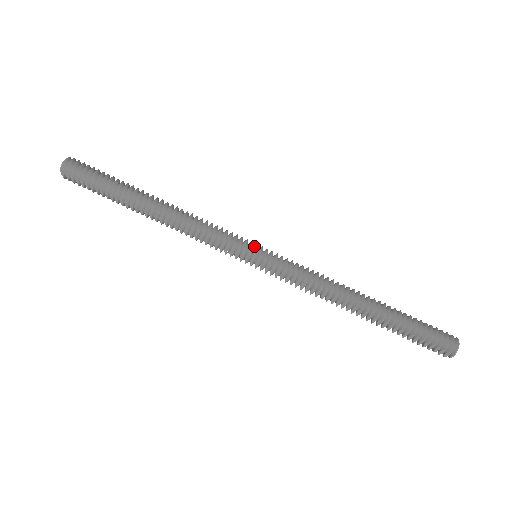
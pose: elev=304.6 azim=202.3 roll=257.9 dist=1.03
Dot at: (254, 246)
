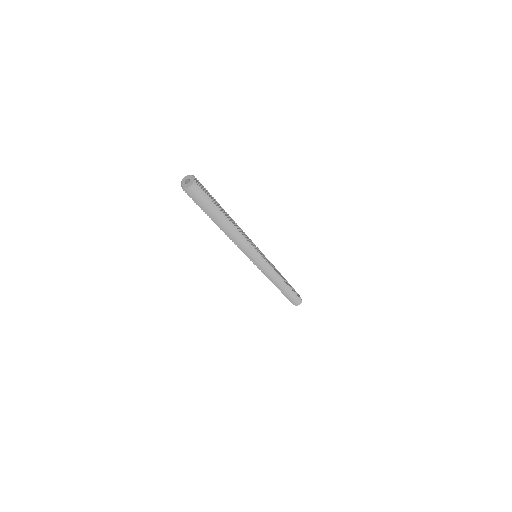
Dot at: (259, 257)
